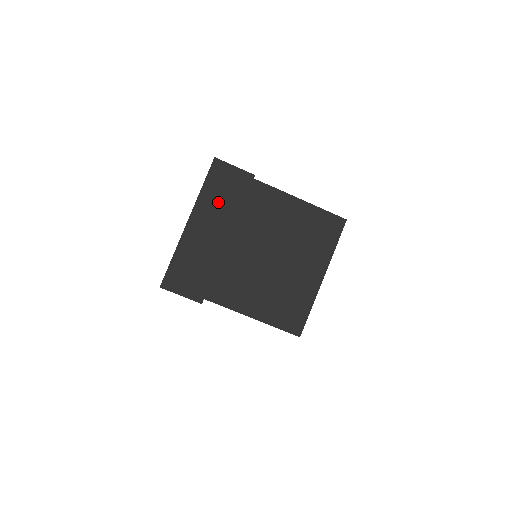
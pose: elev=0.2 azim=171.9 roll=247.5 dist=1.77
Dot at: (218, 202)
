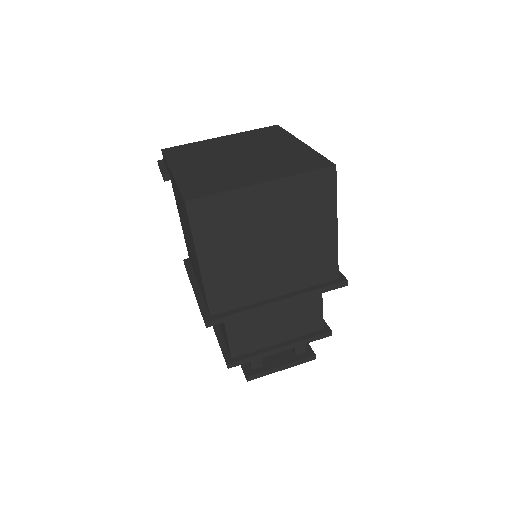
Dot at: (250, 135)
